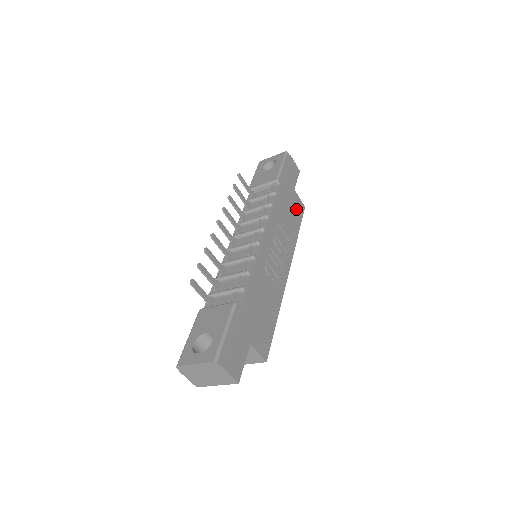
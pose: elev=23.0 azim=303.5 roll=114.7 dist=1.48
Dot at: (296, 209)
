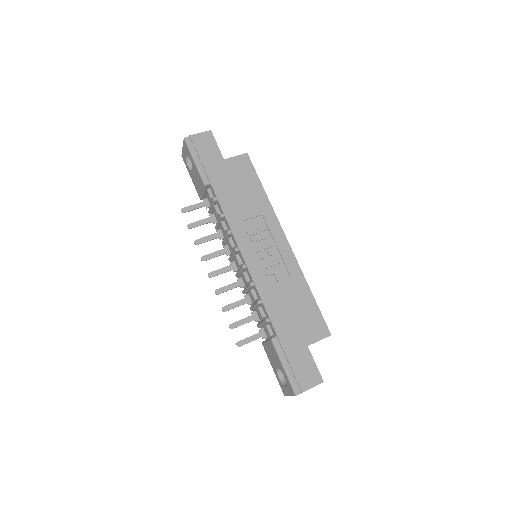
Dot at: (242, 174)
